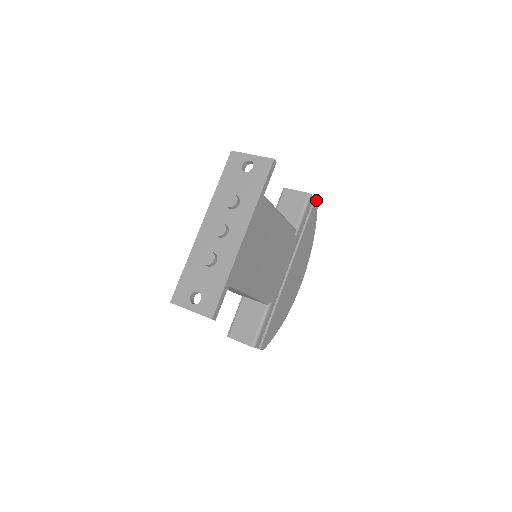
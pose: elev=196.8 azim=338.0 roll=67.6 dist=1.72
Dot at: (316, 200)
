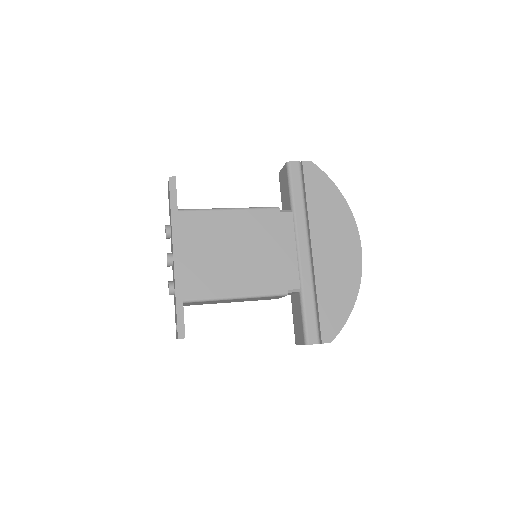
Dot at: (305, 161)
